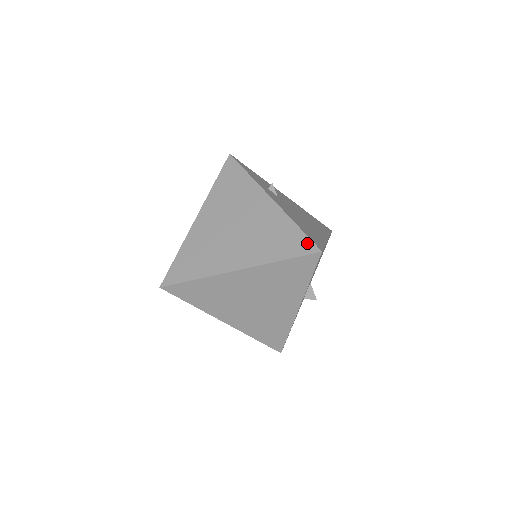
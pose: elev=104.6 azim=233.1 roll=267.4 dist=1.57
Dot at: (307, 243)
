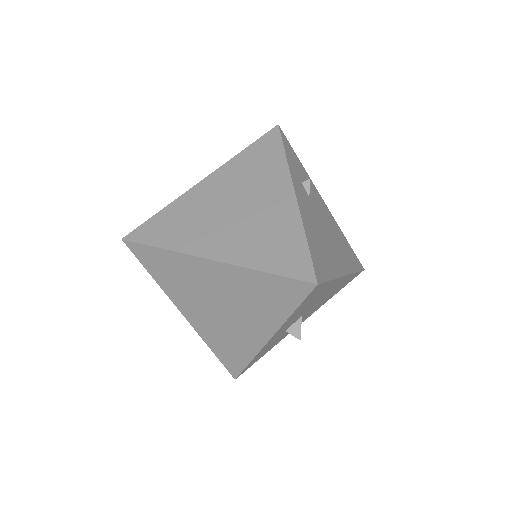
Dot at: (306, 265)
